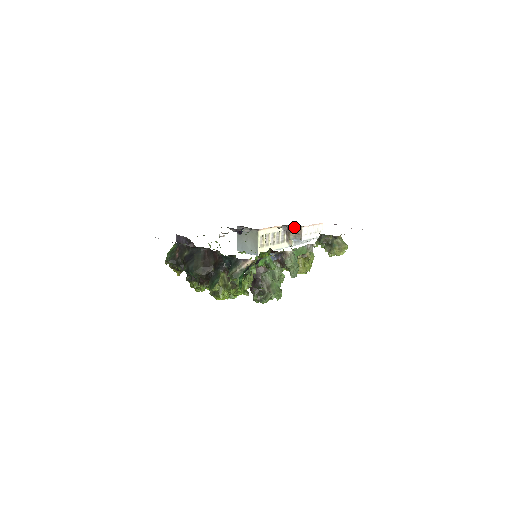
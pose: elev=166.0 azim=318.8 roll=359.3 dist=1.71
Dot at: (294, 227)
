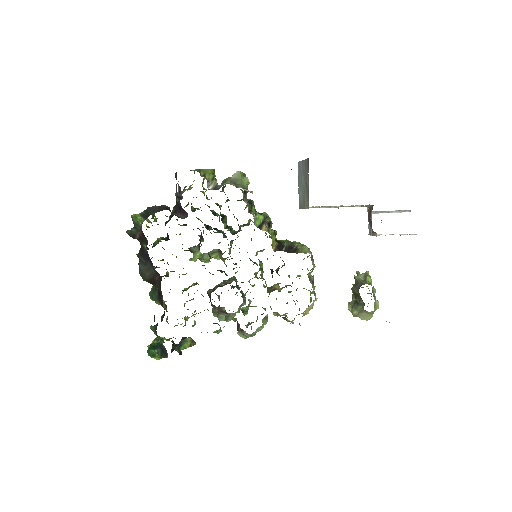
Dot at: occluded
